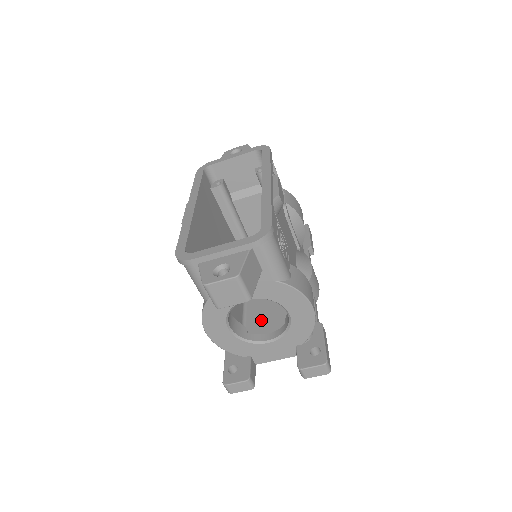
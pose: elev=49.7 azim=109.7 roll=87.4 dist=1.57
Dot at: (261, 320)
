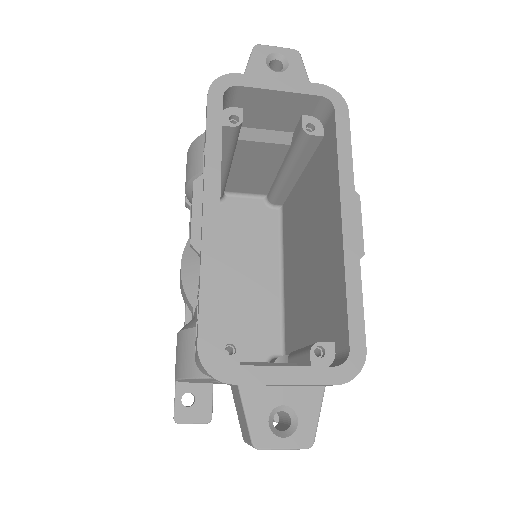
Dot at: (229, 325)
